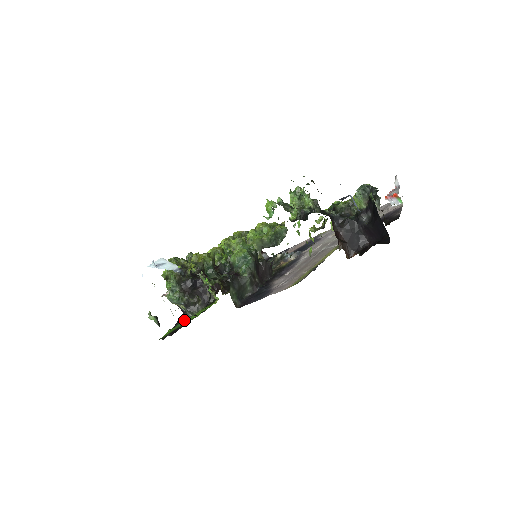
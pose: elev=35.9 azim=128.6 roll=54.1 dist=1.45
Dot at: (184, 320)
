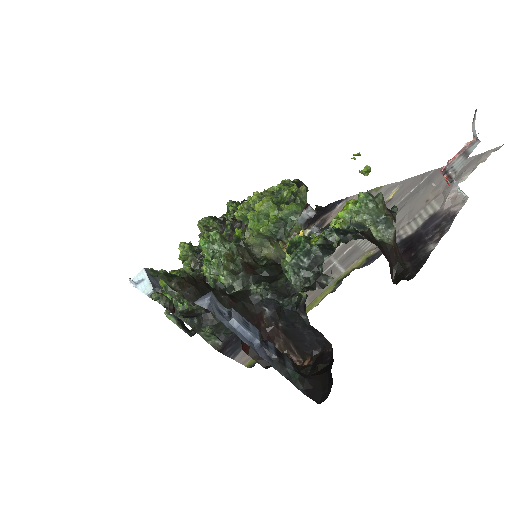
Dot at: occluded
